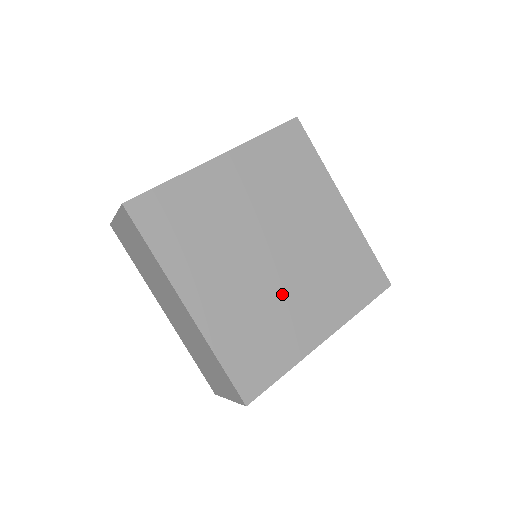
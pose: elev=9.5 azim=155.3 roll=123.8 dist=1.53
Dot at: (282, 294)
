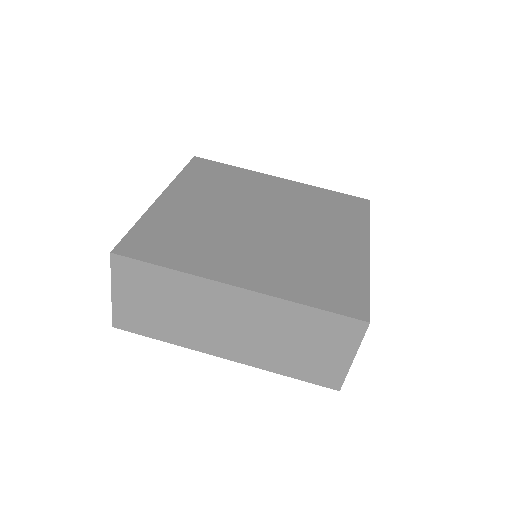
Dot at: (302, 241)
